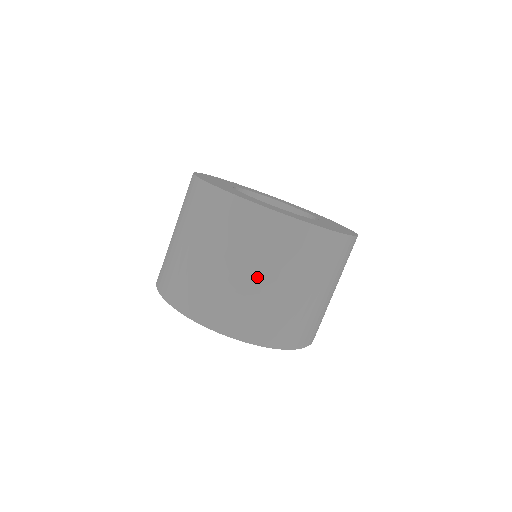
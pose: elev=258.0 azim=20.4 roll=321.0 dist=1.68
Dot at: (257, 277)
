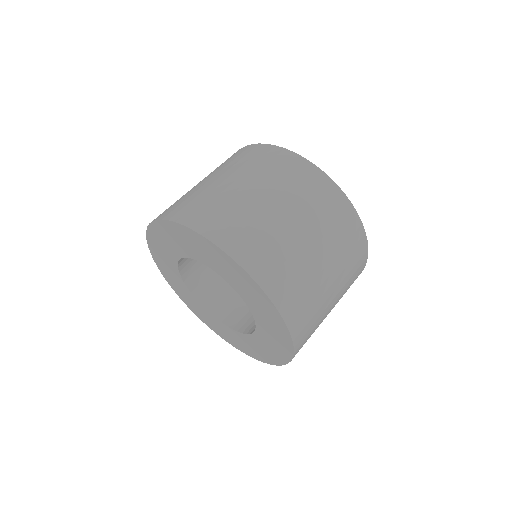
Dot at: (220, 179)
